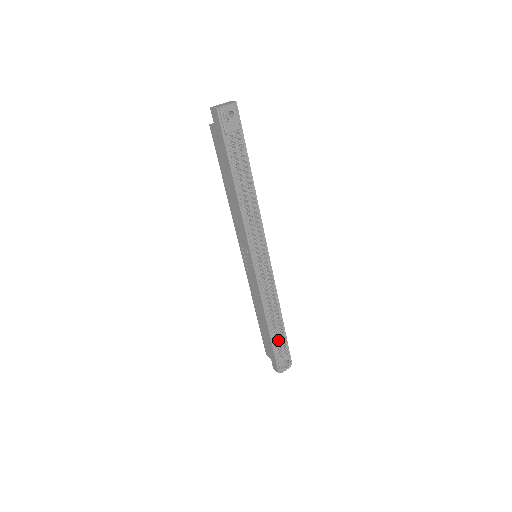
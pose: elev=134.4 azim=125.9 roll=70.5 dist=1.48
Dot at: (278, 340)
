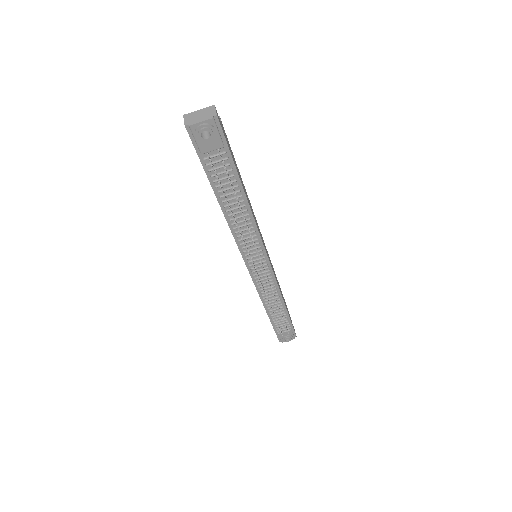
Dot at: (277, 324)
